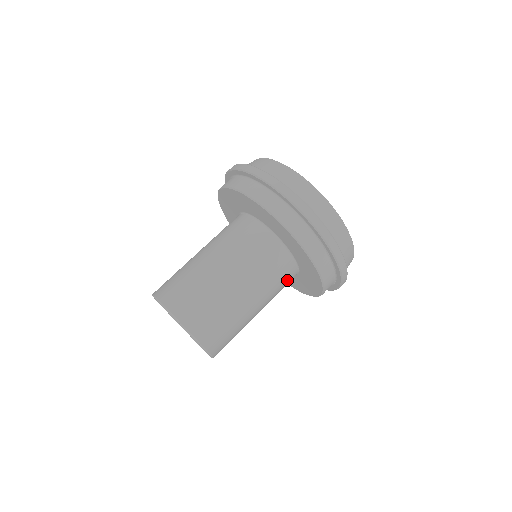
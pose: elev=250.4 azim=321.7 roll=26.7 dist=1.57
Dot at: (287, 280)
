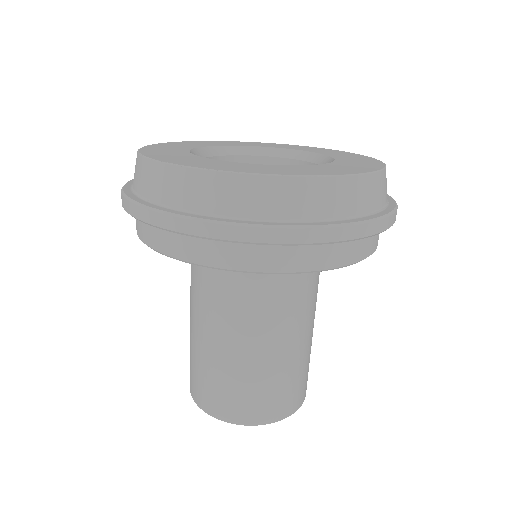
Dot at: occluded
